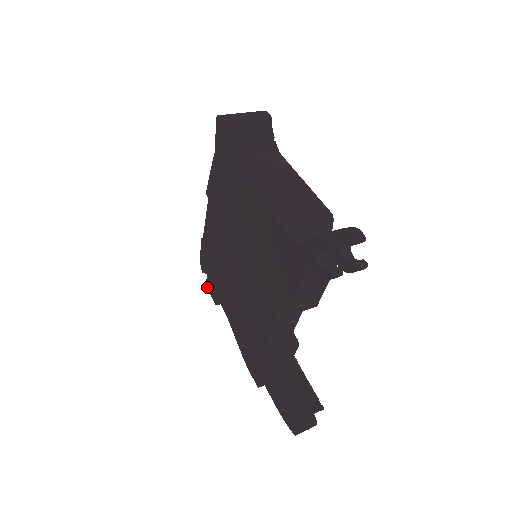
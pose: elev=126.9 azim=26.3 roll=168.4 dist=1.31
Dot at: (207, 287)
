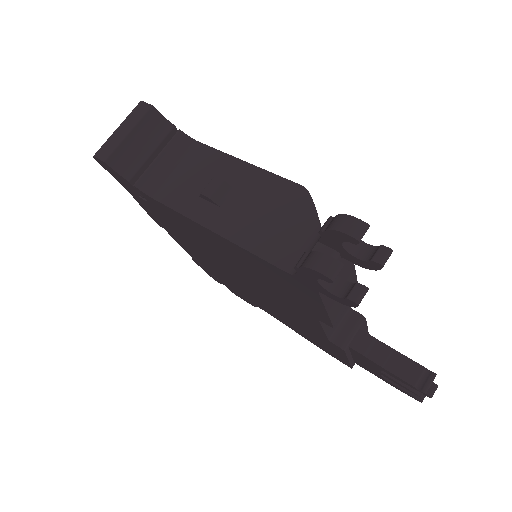
Dot at: occluded
